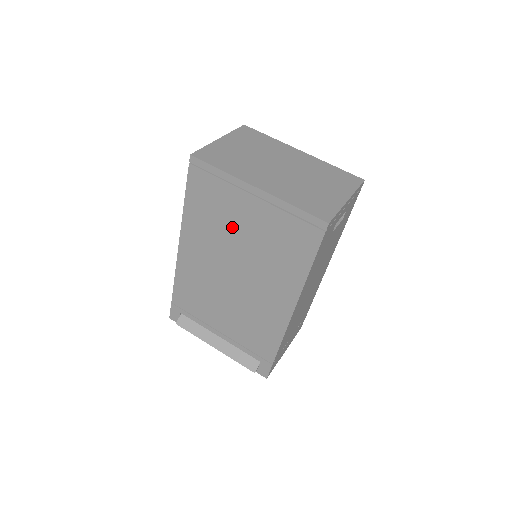
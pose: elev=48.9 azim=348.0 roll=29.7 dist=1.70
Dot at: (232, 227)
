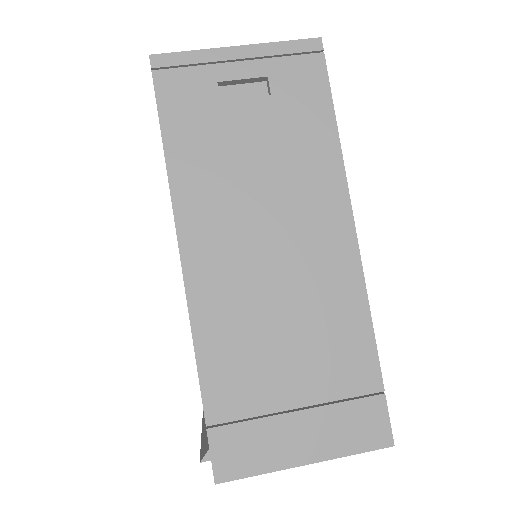
Dot at: occluded
